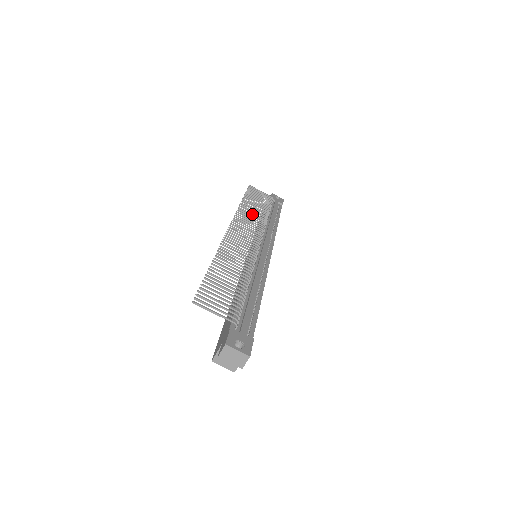
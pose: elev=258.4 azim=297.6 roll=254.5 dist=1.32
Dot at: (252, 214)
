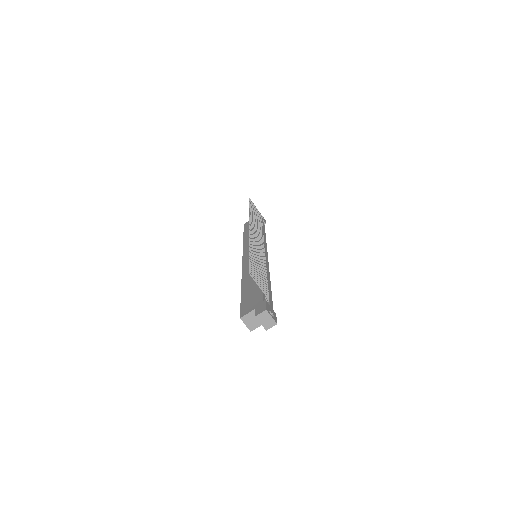
Dot at: (256, 223)
